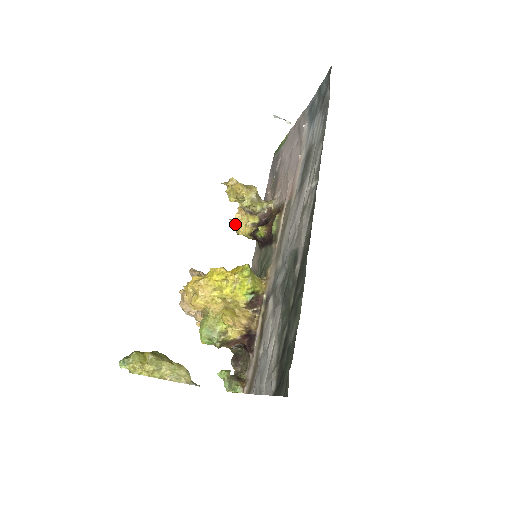
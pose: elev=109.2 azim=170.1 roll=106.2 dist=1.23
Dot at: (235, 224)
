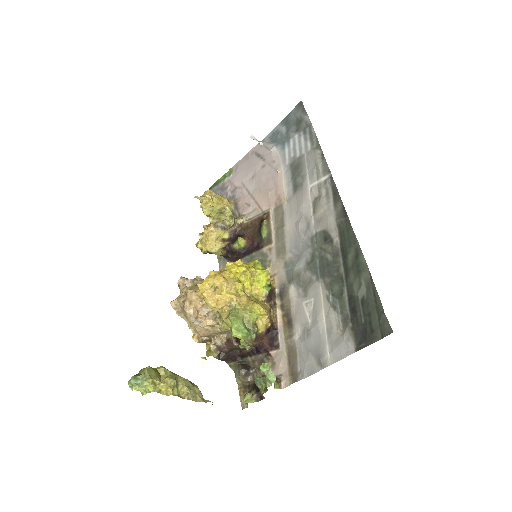
Dot at: (204, 240)
